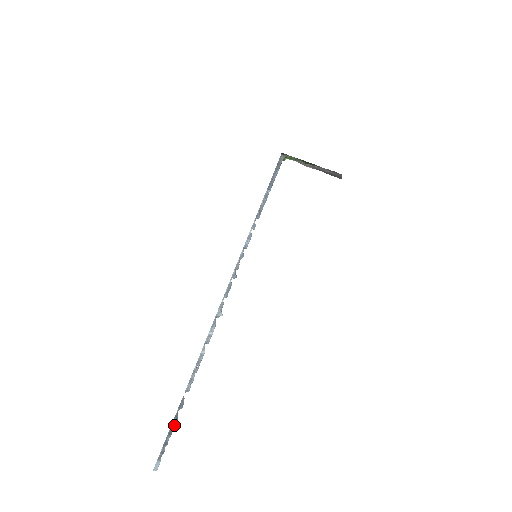
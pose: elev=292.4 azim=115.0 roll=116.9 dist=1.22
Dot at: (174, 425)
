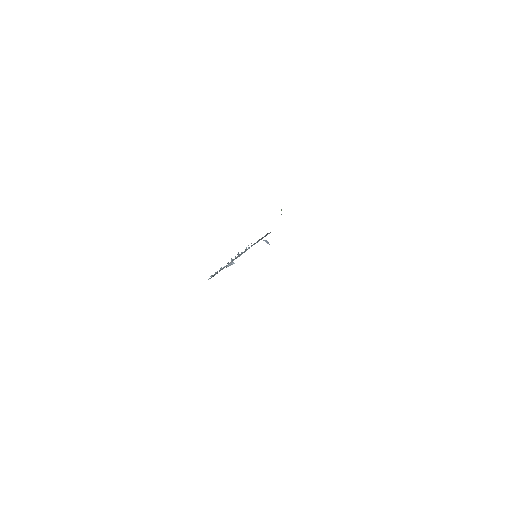
Dot at: (214, 275)
